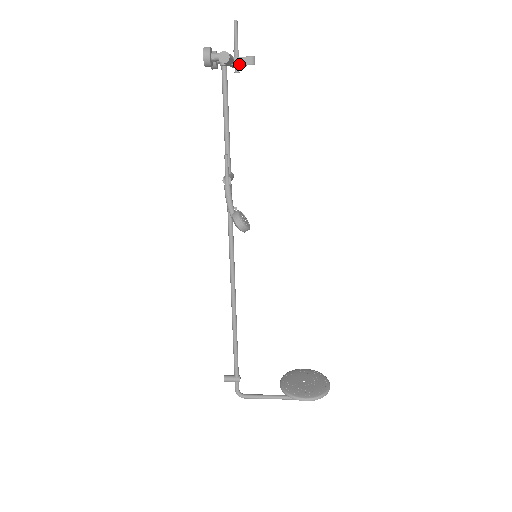
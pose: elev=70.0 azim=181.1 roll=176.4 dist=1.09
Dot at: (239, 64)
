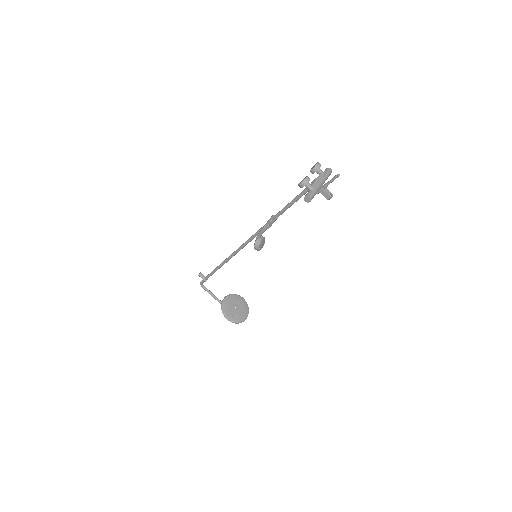
Dot at: (321, 193)
